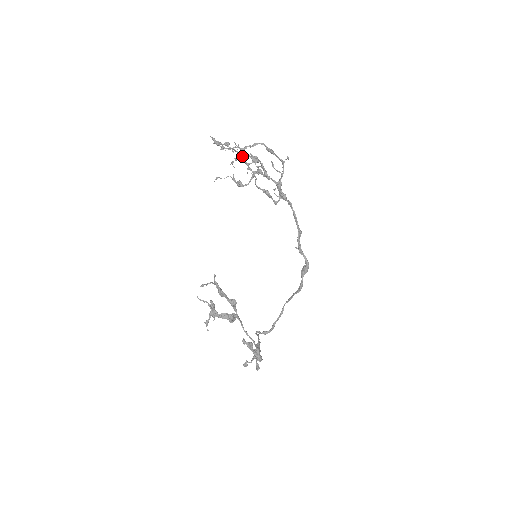
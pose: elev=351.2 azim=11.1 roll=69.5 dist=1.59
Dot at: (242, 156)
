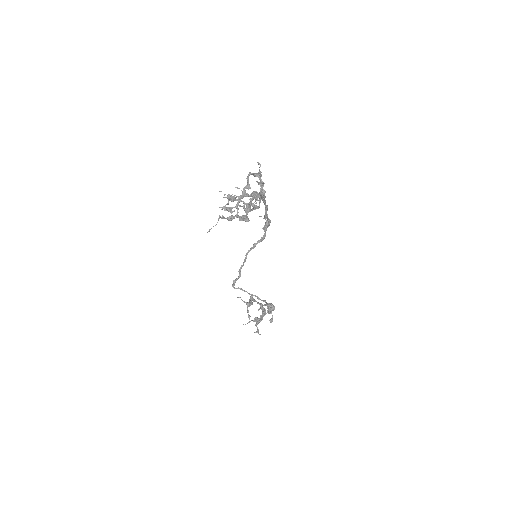
Dot at: occluded
